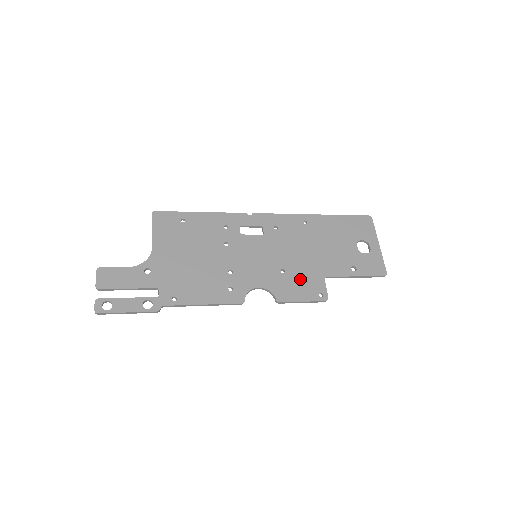
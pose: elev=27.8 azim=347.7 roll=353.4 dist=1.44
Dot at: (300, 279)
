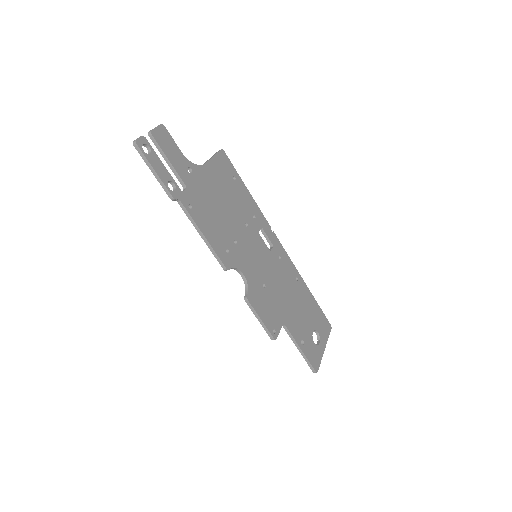
Dot at: (270, 304)
